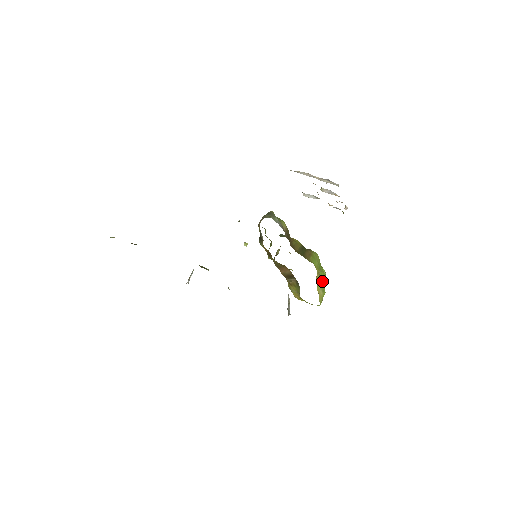
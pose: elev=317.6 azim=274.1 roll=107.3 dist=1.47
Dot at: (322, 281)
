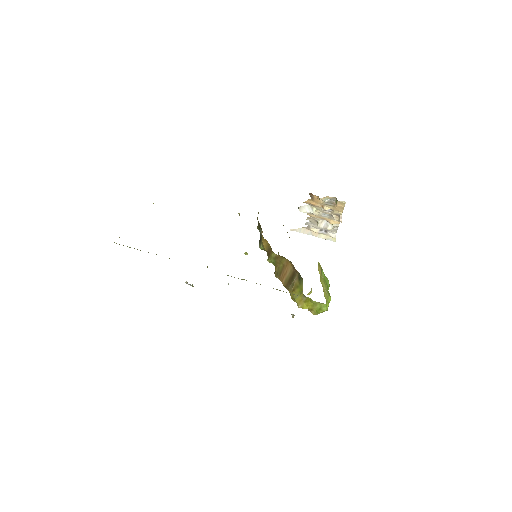
Dot at: (326, 284)
